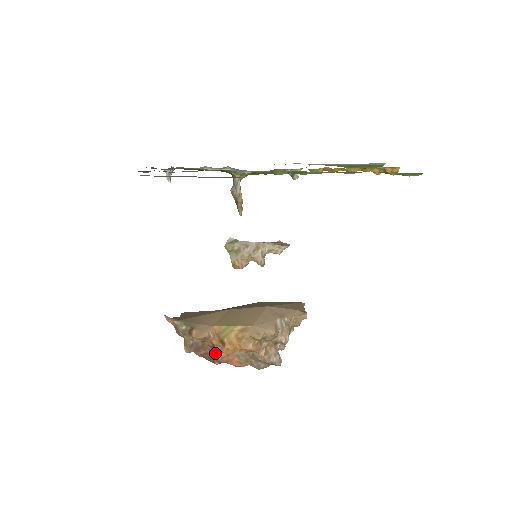
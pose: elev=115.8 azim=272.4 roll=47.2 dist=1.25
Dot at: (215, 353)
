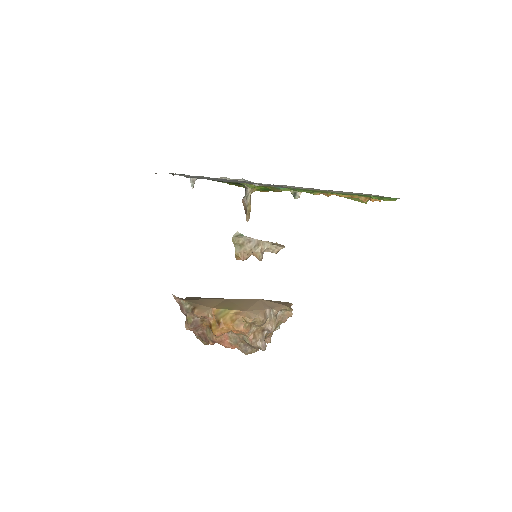
Dot at: (211, 333)
